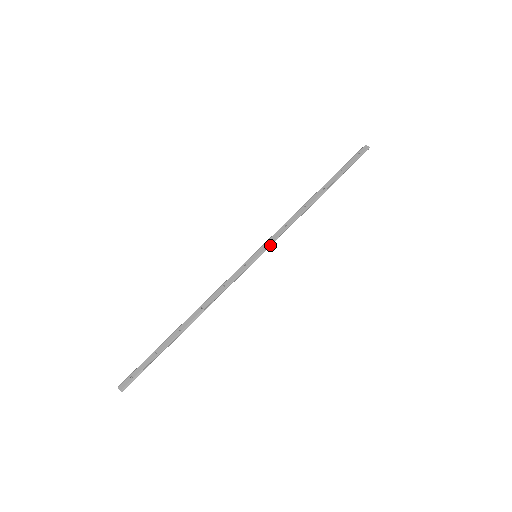
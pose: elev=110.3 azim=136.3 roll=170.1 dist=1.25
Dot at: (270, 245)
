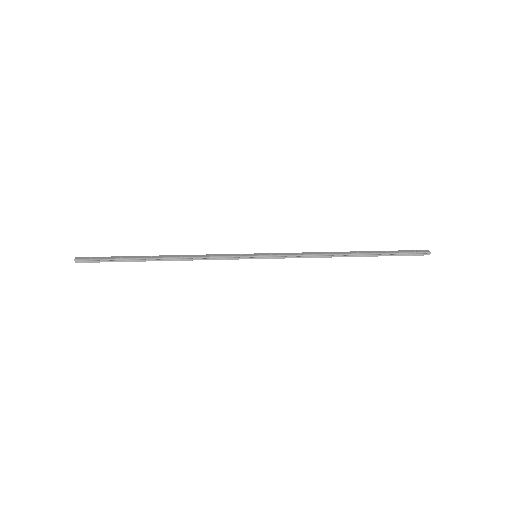
Dot at: (275, 258)
